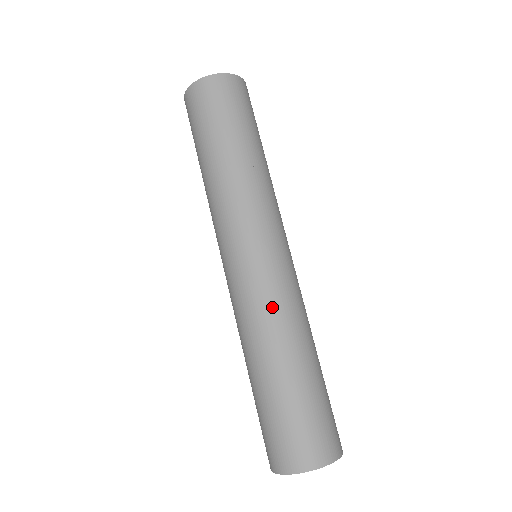
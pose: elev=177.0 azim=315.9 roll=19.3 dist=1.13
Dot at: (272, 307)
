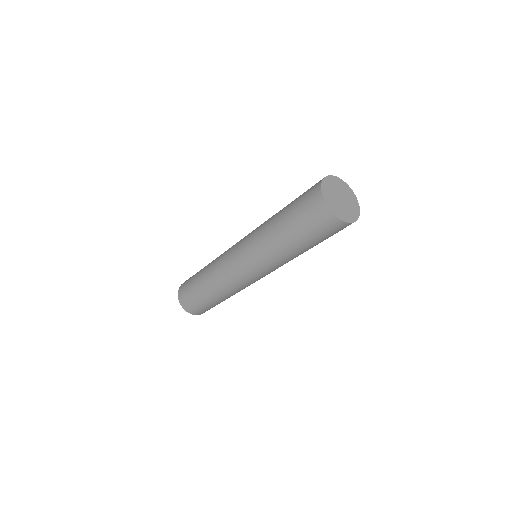
Dot at: occluded
